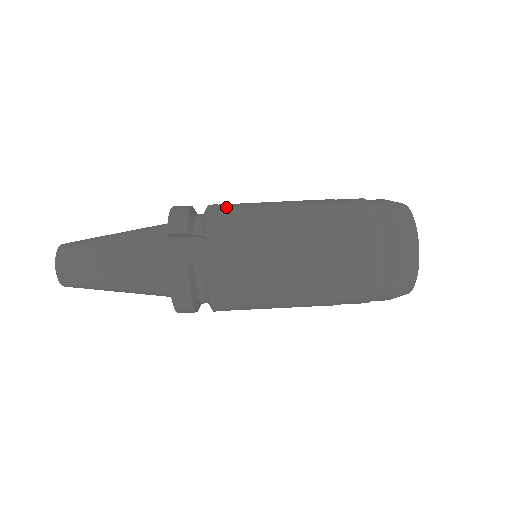
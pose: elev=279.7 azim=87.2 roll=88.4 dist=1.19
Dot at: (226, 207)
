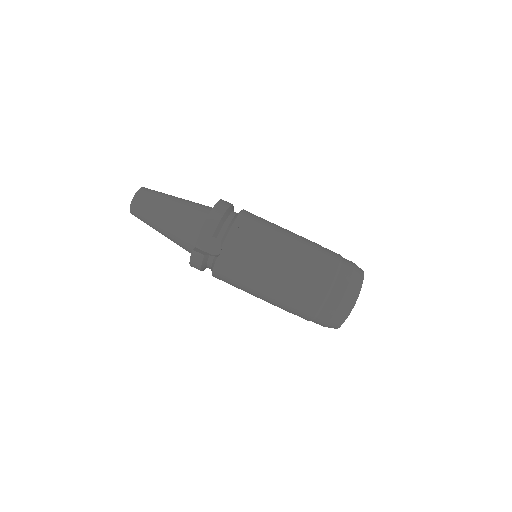
Dot at: (246, 227)
